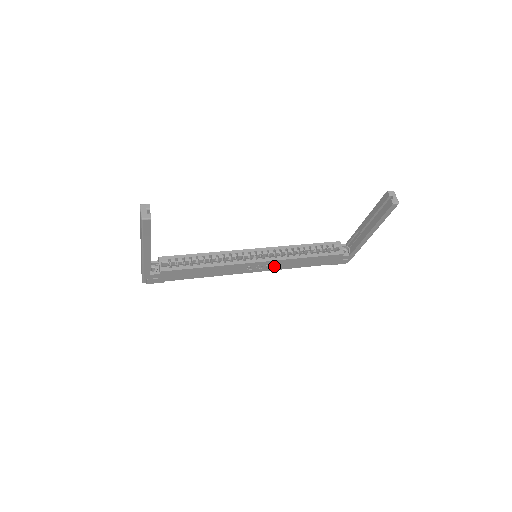
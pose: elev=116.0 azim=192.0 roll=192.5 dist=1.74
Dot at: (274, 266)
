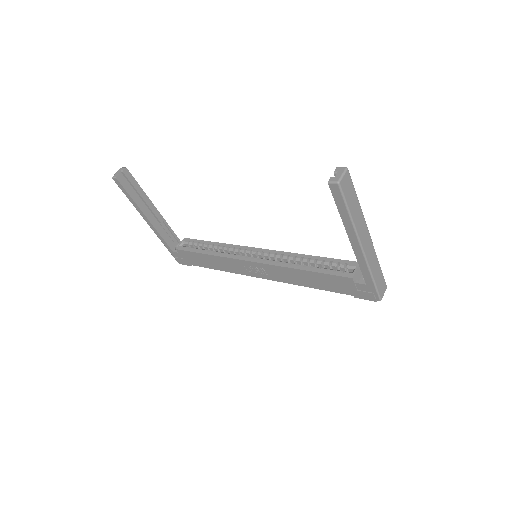
Dot at: (276, 275)
